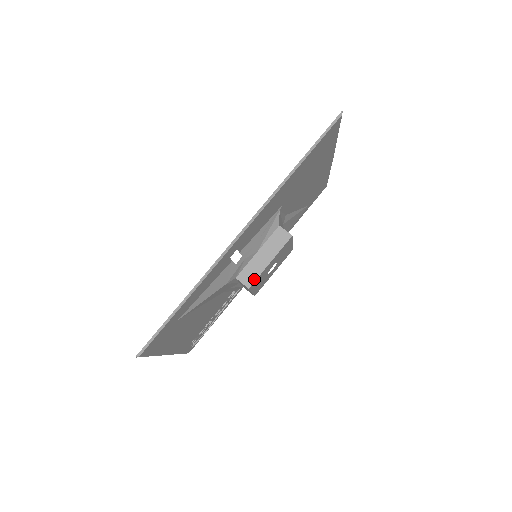
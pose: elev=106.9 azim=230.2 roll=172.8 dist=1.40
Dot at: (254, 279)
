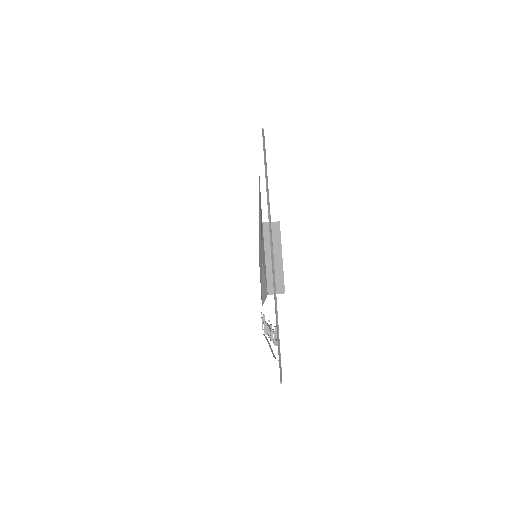
Dot at: occluded
